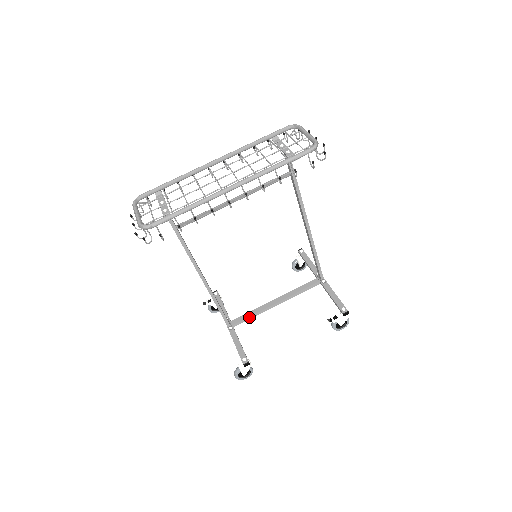
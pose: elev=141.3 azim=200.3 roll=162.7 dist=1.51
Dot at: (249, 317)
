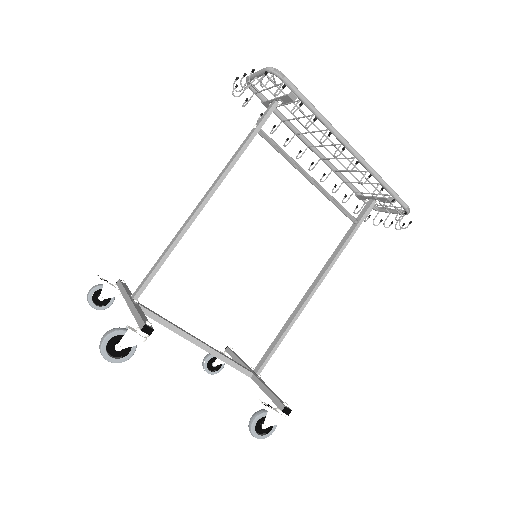
Dot at: (161, 319)
